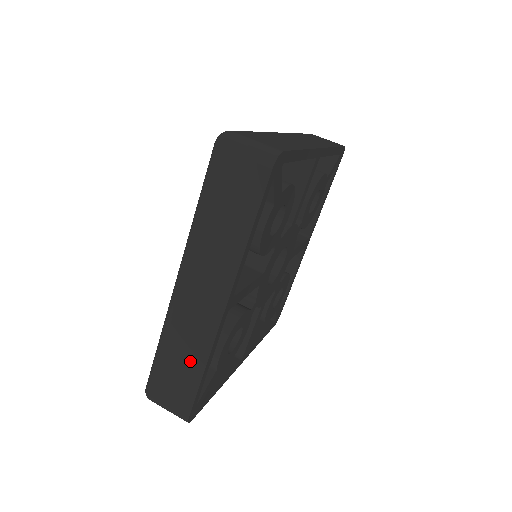
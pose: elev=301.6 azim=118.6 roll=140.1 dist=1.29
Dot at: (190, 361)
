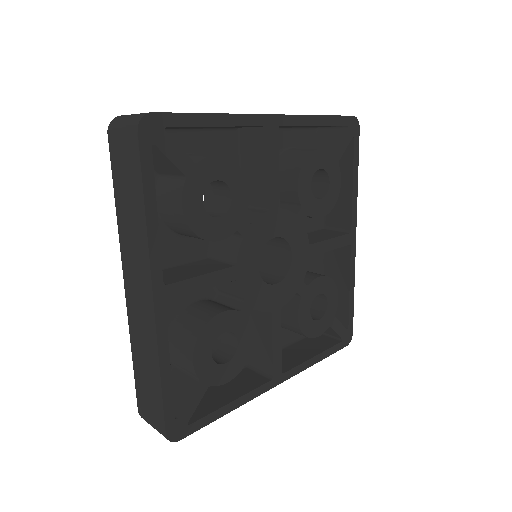
Dot at: (150, 366)
